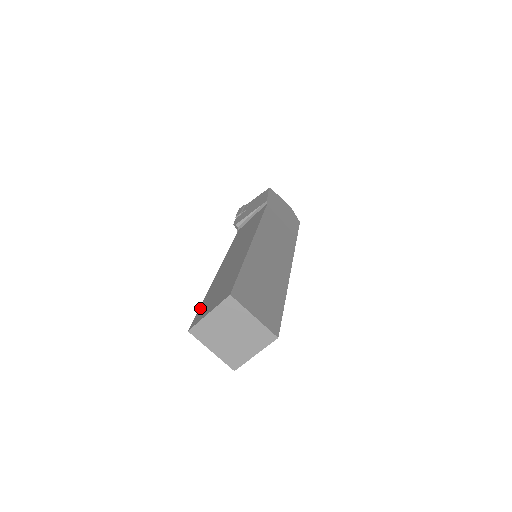
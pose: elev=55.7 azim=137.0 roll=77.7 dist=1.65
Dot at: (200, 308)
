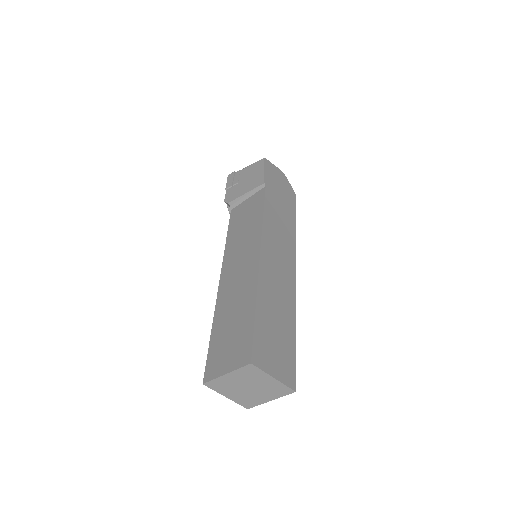
Dot at: (210, 349)
